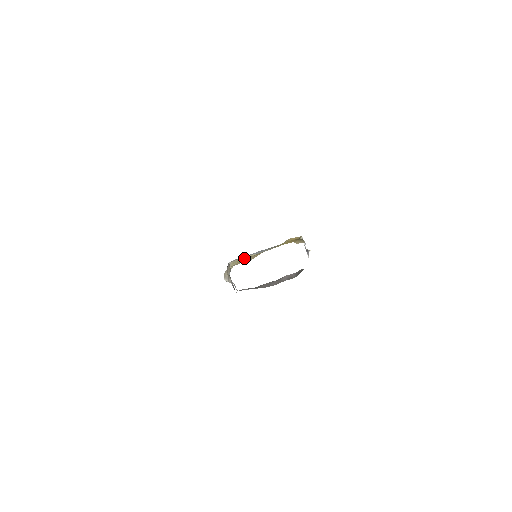
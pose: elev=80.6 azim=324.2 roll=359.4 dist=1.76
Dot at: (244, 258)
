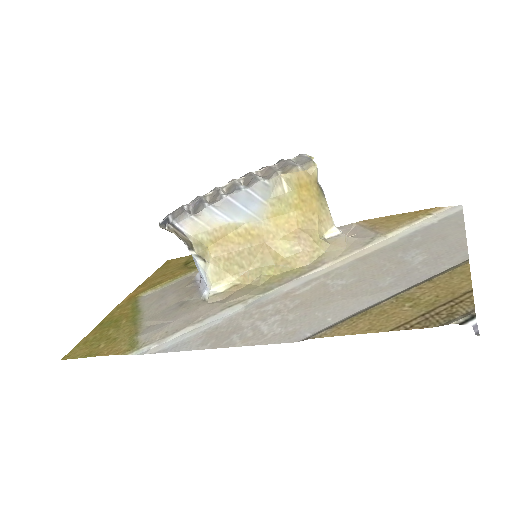
Dot at: (221, 235)
